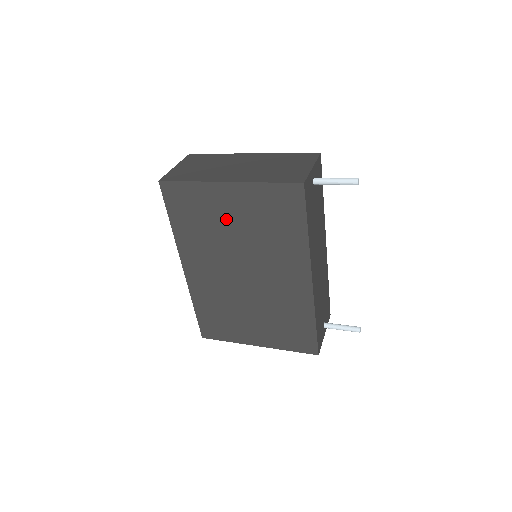
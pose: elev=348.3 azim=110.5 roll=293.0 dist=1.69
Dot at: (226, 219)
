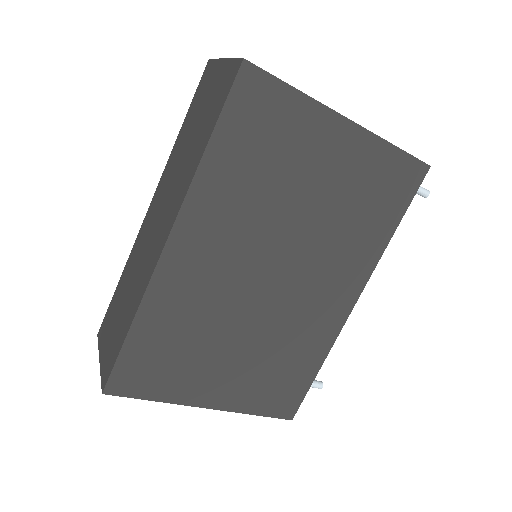
Dot at: (308, 176)
